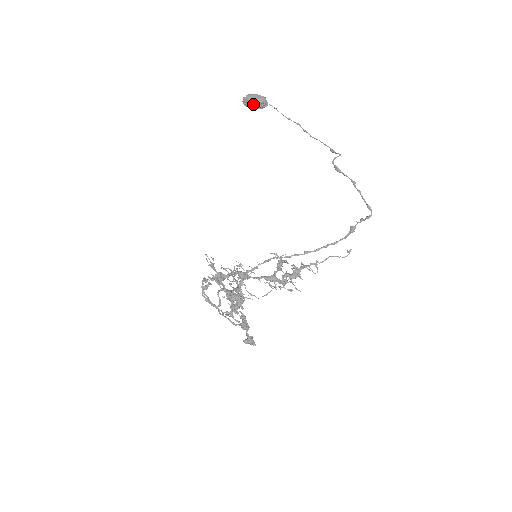
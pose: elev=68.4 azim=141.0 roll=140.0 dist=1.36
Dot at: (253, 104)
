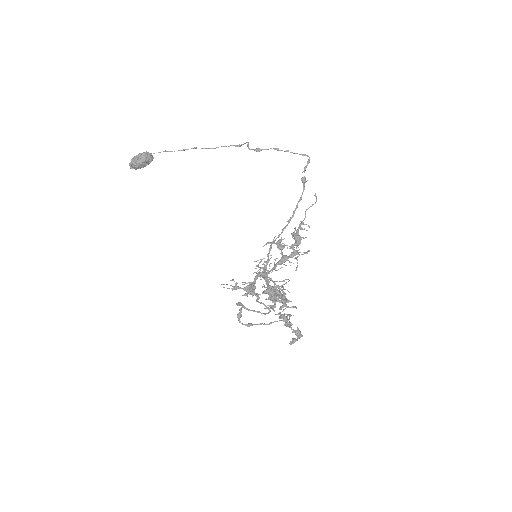
Dot at: (143, 162)
